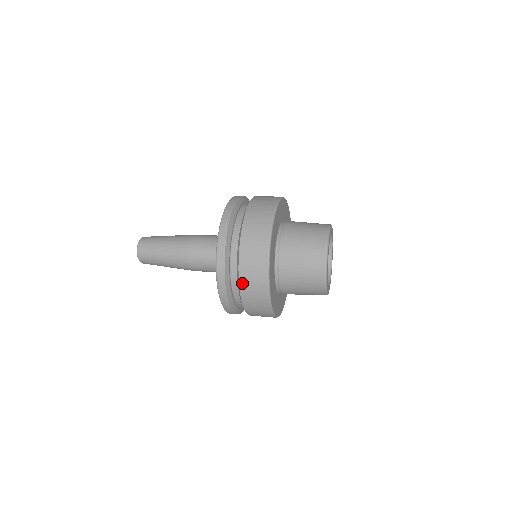
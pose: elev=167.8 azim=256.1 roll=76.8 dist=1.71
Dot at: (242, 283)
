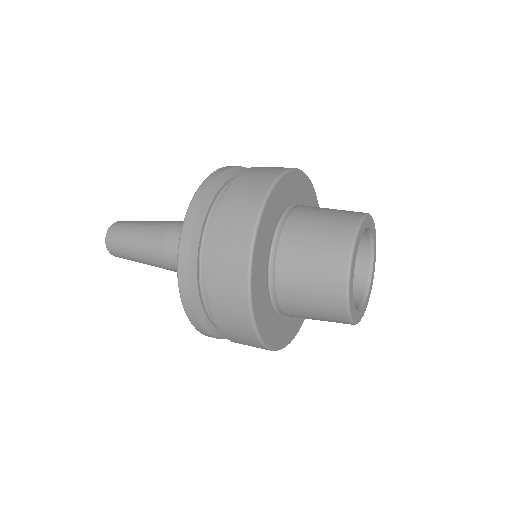
Dot at: (216, 229)
